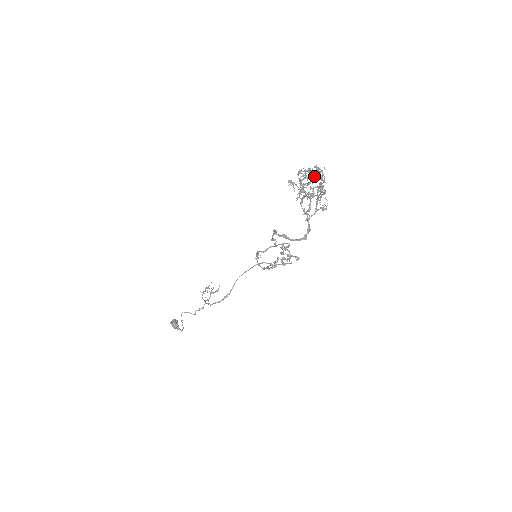
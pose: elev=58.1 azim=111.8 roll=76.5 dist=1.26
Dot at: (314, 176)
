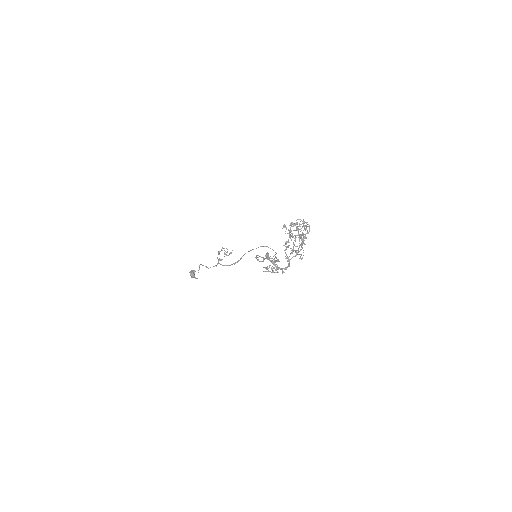
Dot at: (298, 235)
